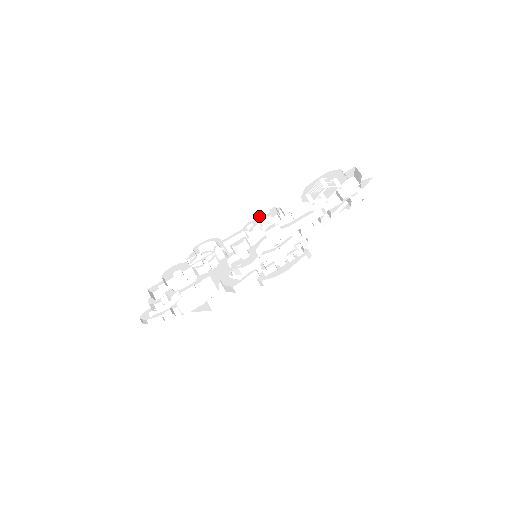
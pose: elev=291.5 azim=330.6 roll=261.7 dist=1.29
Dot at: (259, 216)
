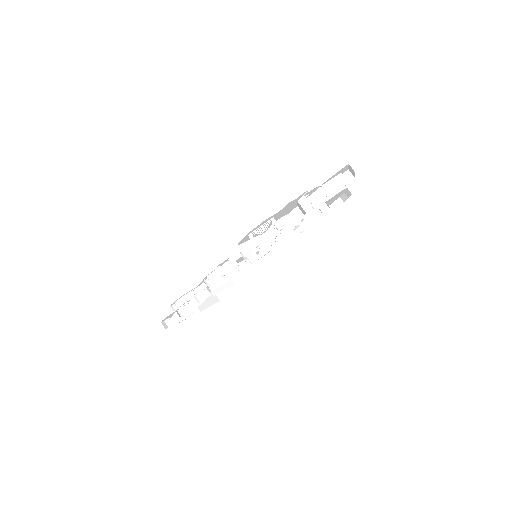
Dot at: occluded
